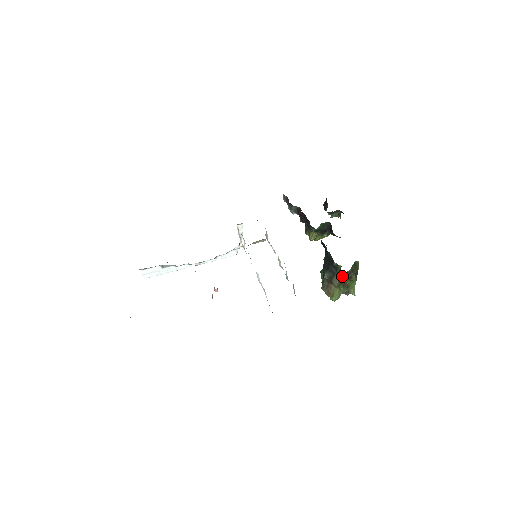
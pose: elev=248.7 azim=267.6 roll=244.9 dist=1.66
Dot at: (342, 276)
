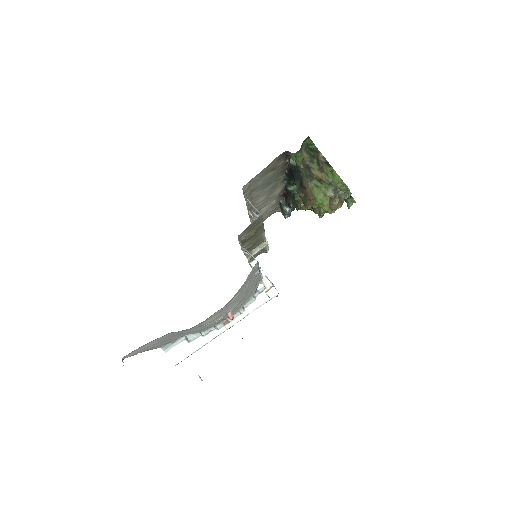
Dot at: (306, 169)
